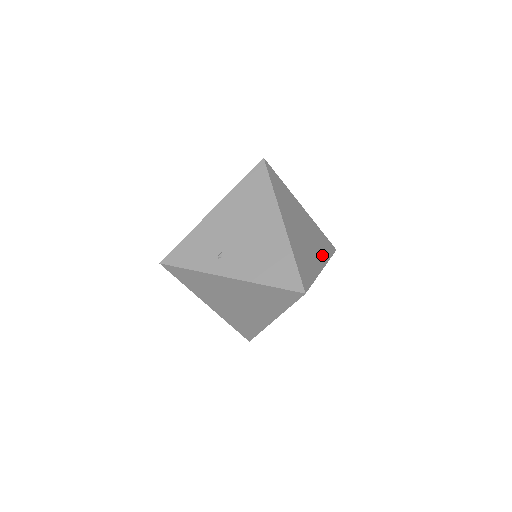
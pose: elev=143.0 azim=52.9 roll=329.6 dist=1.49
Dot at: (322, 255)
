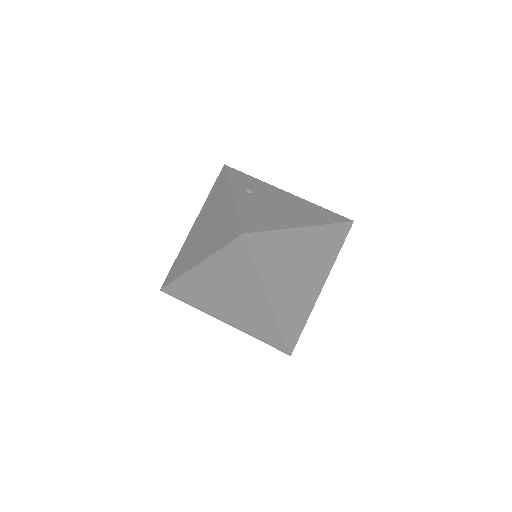
Dot at: (282, 308)
